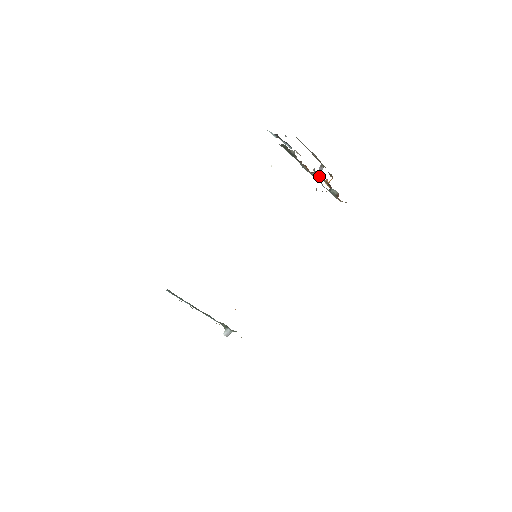
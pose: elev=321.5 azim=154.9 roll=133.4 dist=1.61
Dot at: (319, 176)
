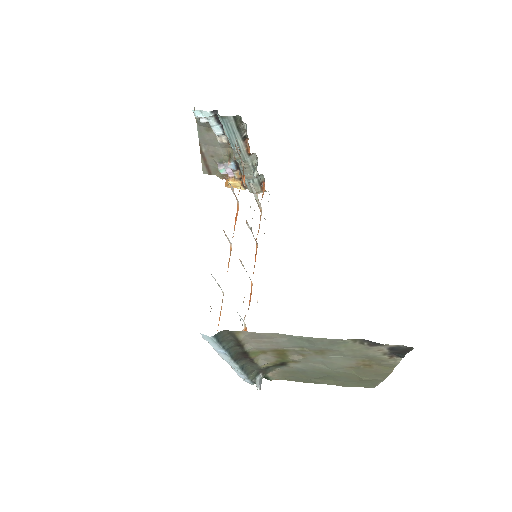
Dot at: (253, 159)
